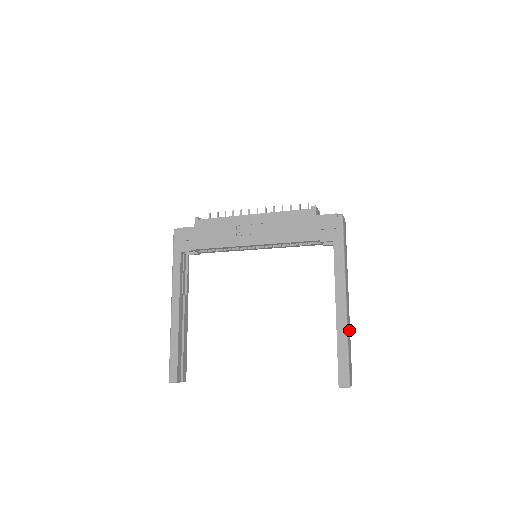
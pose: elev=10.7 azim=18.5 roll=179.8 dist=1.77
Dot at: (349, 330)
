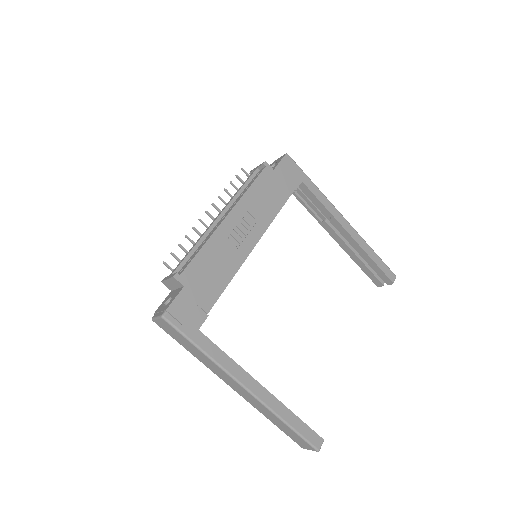
Dot at: occluded
